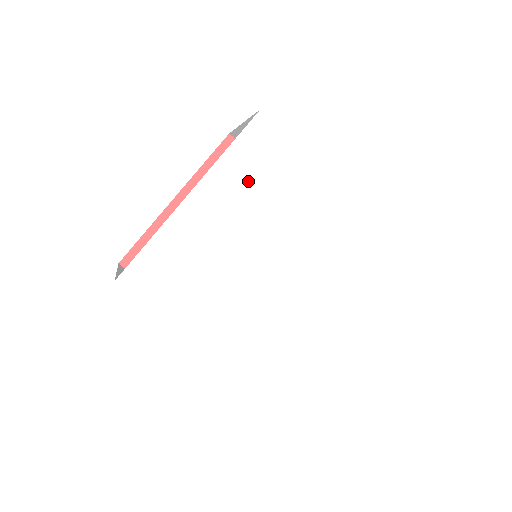
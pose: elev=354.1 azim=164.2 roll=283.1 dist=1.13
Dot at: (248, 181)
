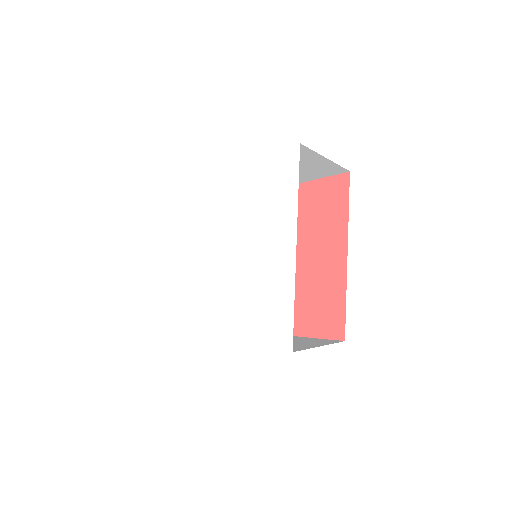
Dot at: (182, 224)
